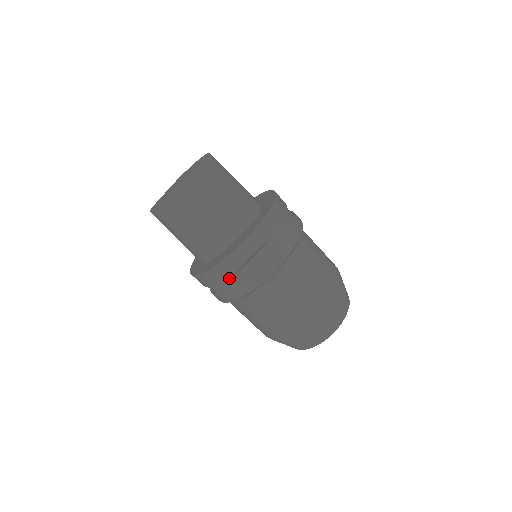
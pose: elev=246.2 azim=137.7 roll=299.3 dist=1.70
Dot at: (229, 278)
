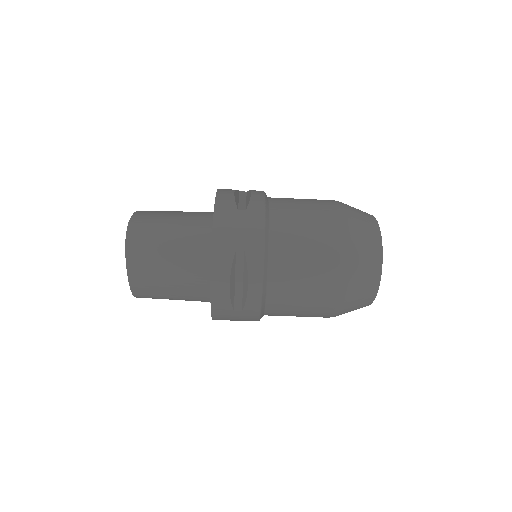
Dot at: (232, 313)
